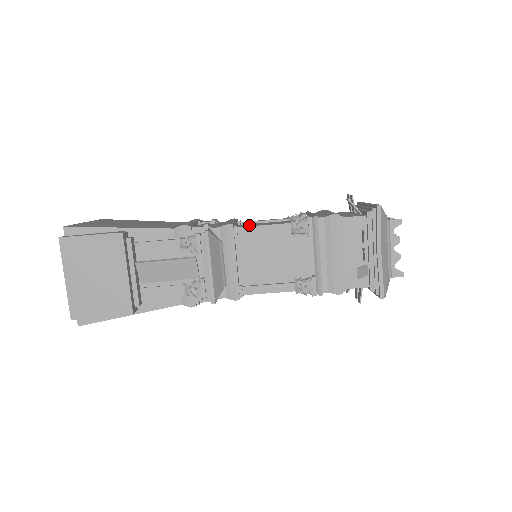
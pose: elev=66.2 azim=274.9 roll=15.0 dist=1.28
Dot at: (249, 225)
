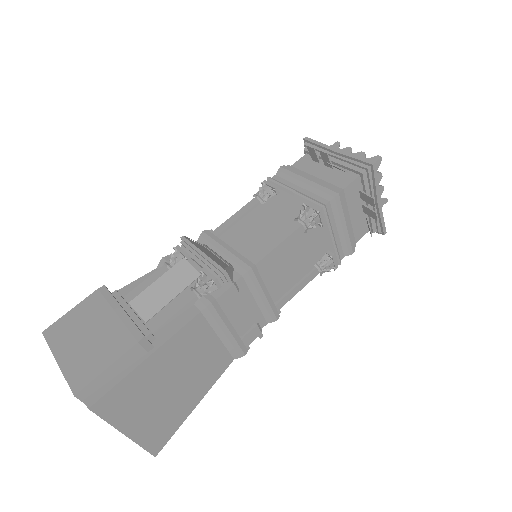
Dot at: occluded
